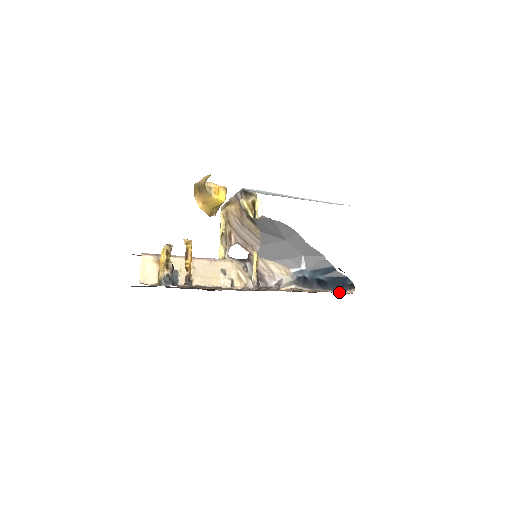
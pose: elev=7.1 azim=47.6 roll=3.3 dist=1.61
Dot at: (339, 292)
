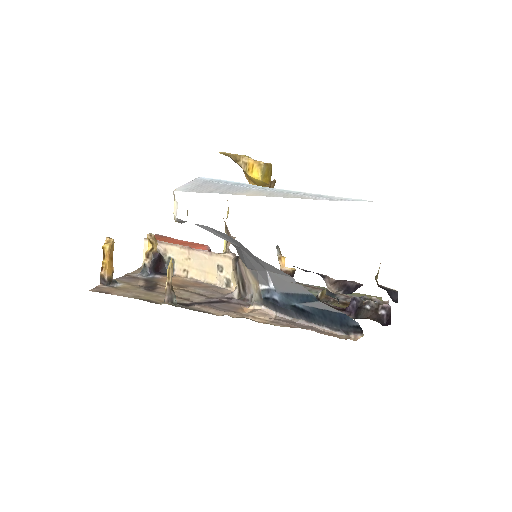
Dot at: (337, 332)
